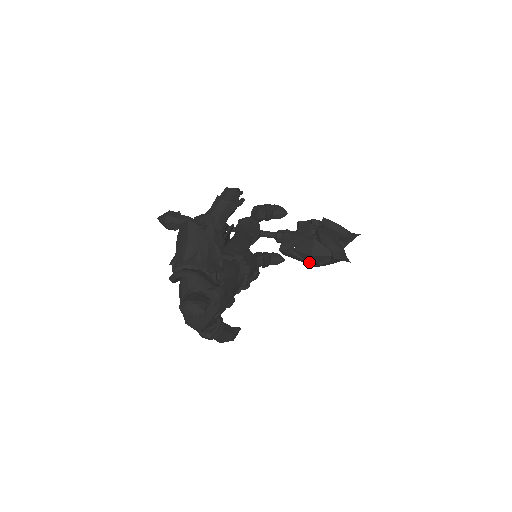
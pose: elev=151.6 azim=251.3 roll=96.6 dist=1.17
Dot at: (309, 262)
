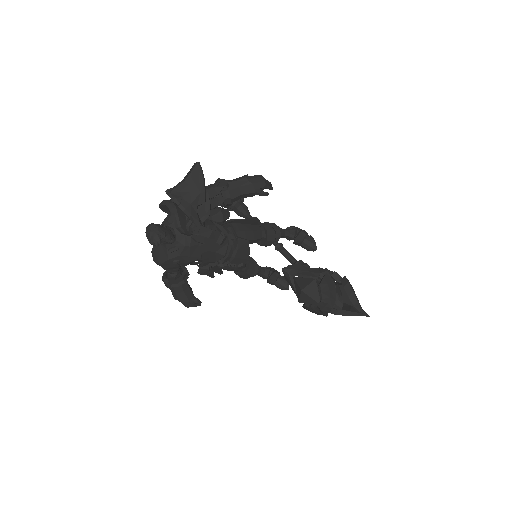
Dot at: (298, 297)
